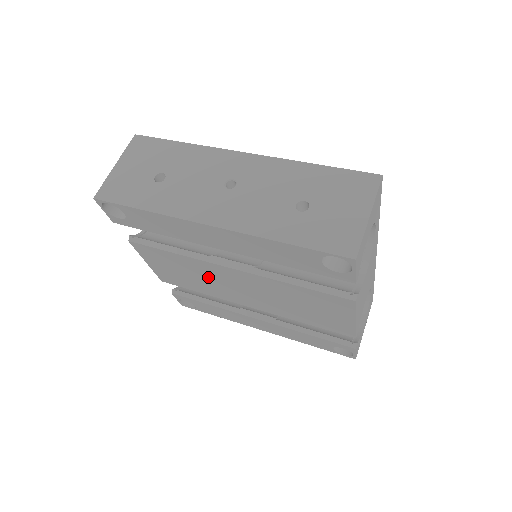
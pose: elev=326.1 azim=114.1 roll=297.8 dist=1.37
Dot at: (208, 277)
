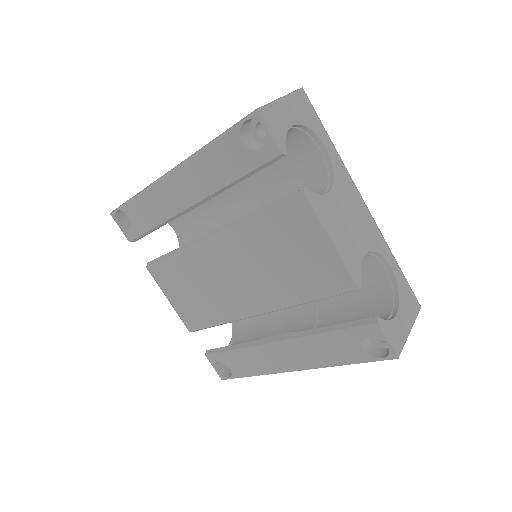
Dot at: (208, 278)
